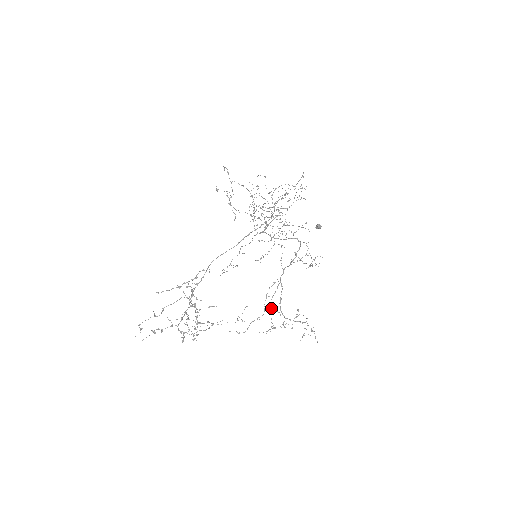
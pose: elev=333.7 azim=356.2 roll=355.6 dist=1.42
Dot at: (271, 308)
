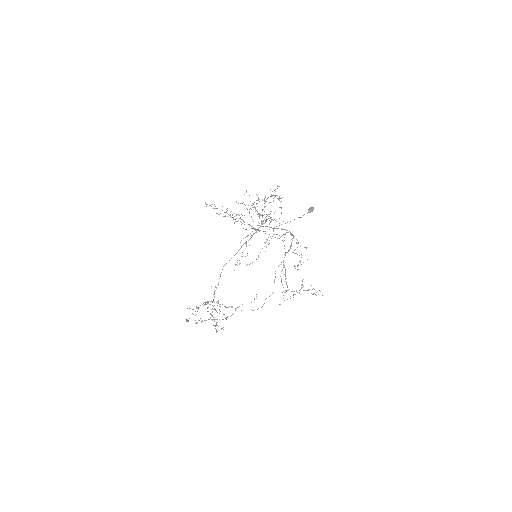
Dot at: (281, 282)
